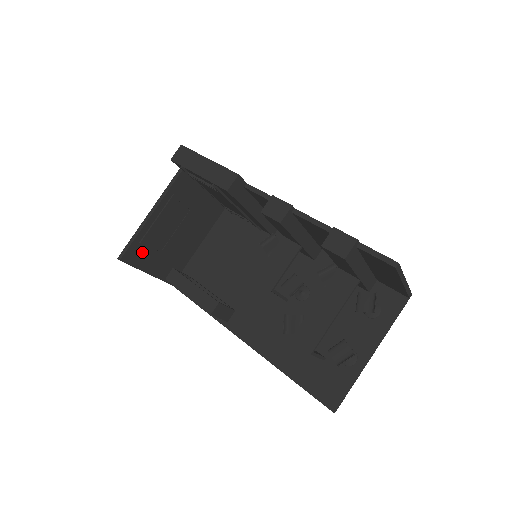
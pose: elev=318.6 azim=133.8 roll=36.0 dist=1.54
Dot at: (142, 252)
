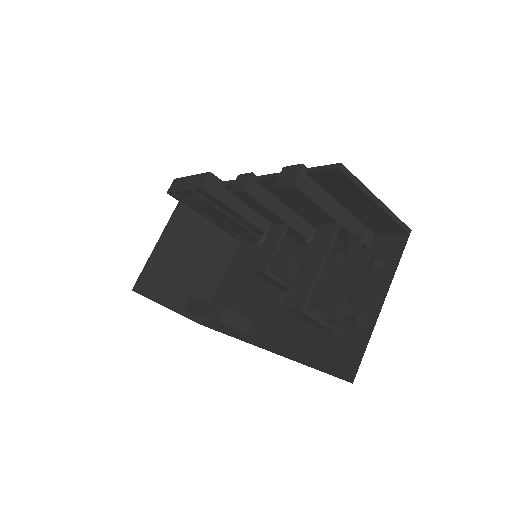
Dot at: (156, 284)
